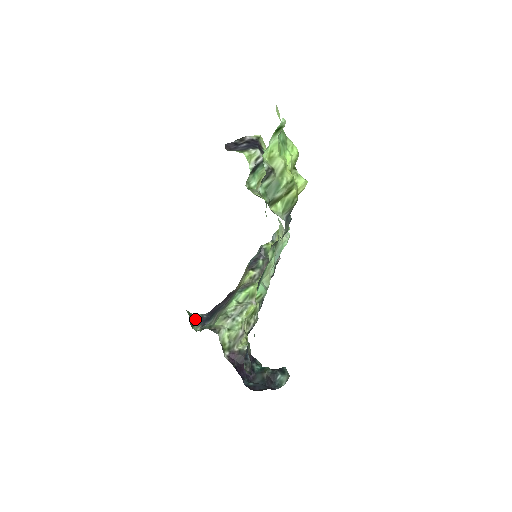
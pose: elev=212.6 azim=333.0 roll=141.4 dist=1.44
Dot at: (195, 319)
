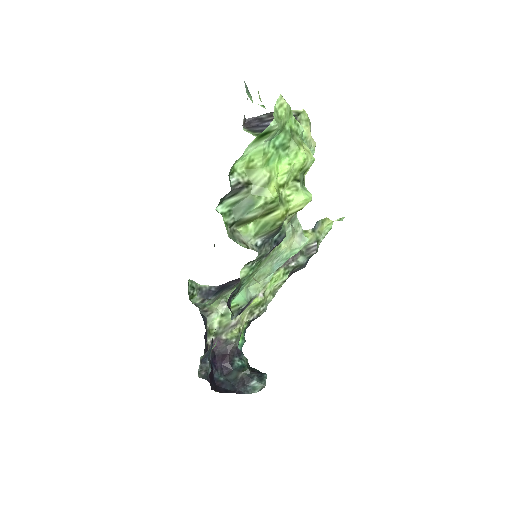
Dot at: (199, 290)
